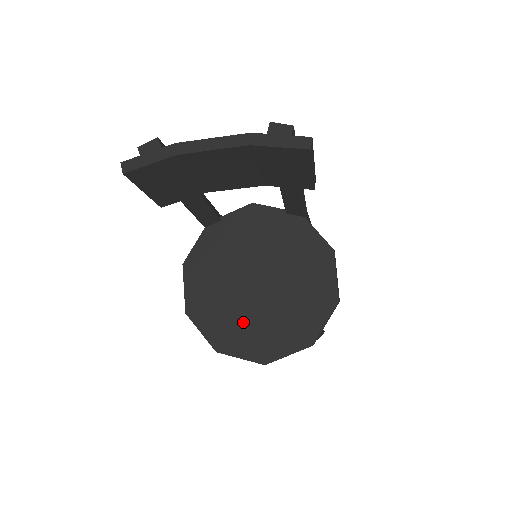
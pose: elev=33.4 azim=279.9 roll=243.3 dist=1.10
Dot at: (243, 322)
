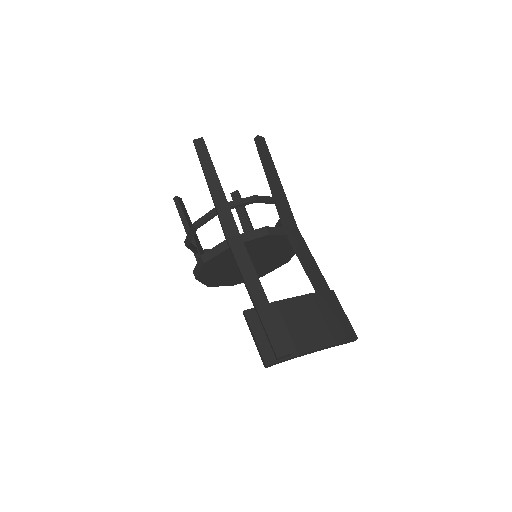
Dot at: (231, 276)
